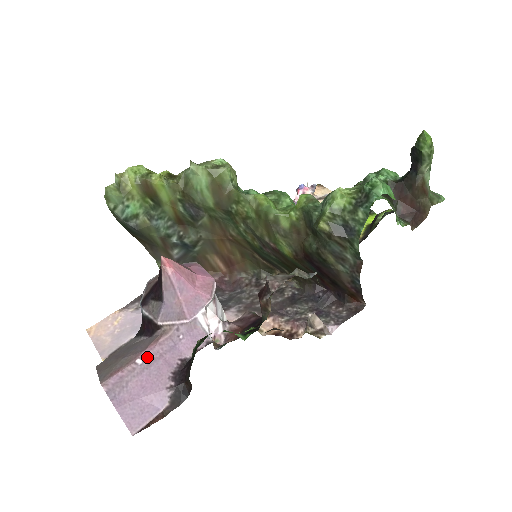
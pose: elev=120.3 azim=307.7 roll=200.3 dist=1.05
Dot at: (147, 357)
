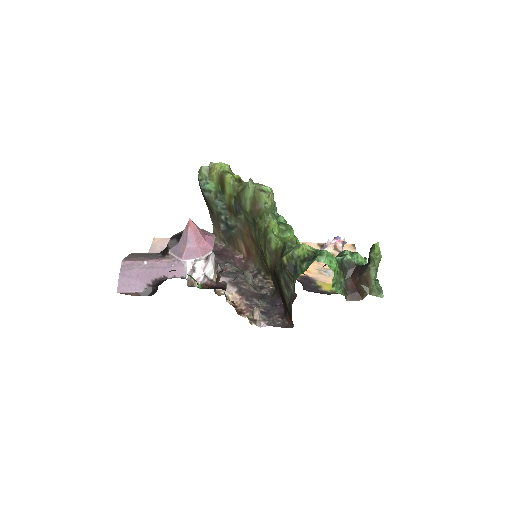
Dot at: (150, 263)
